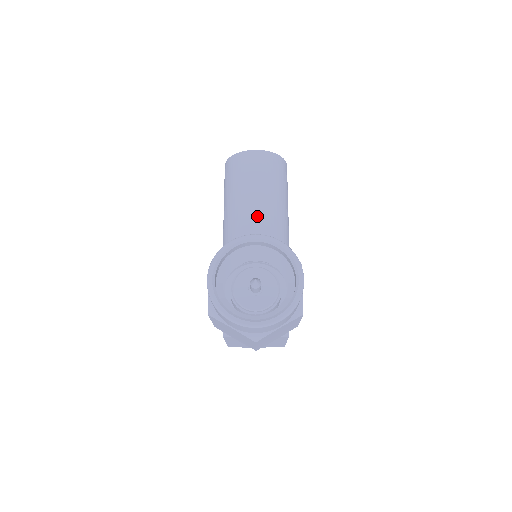
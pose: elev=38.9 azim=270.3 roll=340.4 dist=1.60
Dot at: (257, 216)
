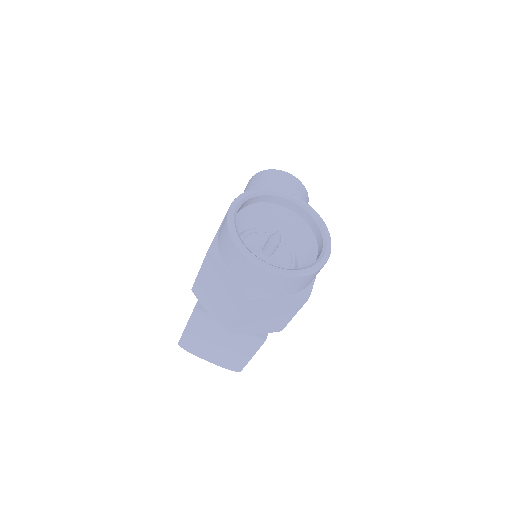
Dot at: occluded
